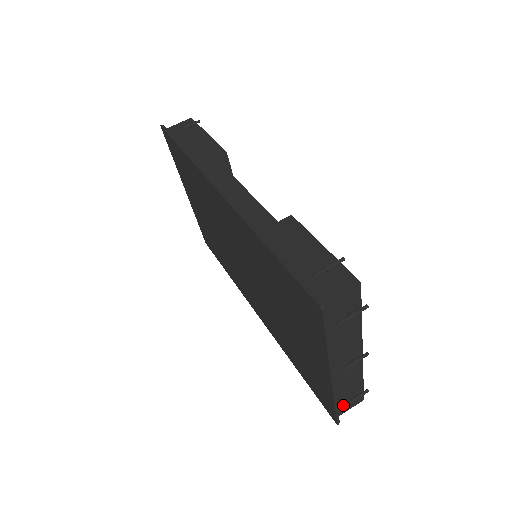
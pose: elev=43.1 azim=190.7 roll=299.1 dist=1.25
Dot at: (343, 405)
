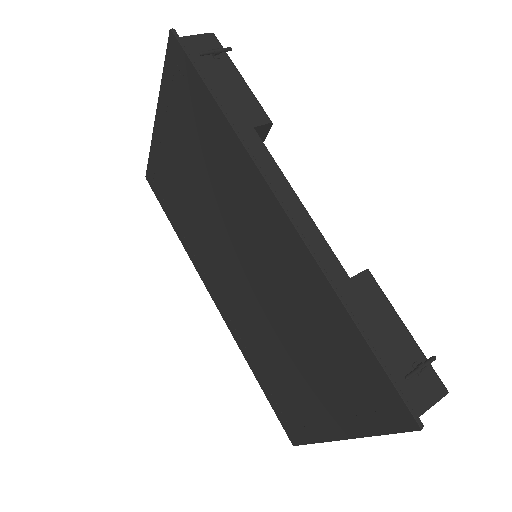
Dot at: occluded
